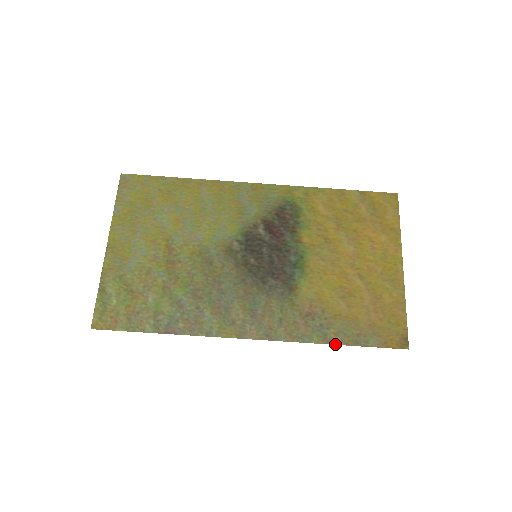
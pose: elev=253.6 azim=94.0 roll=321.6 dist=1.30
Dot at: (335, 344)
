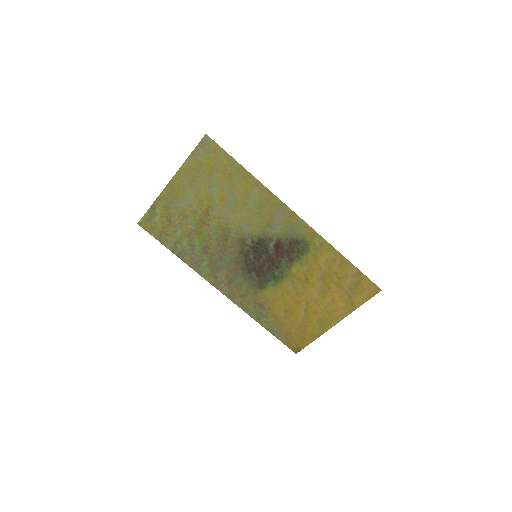
Dot at: (261, 325)
